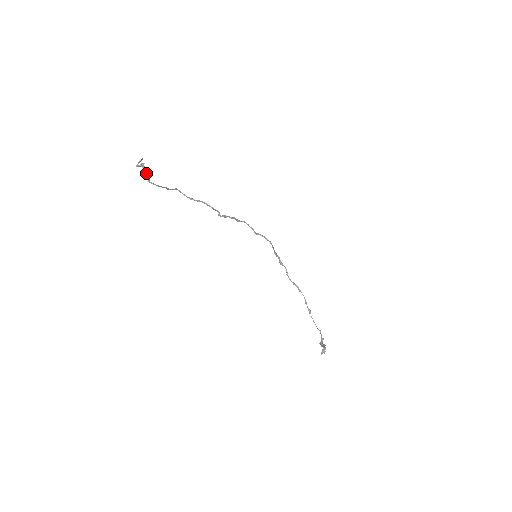
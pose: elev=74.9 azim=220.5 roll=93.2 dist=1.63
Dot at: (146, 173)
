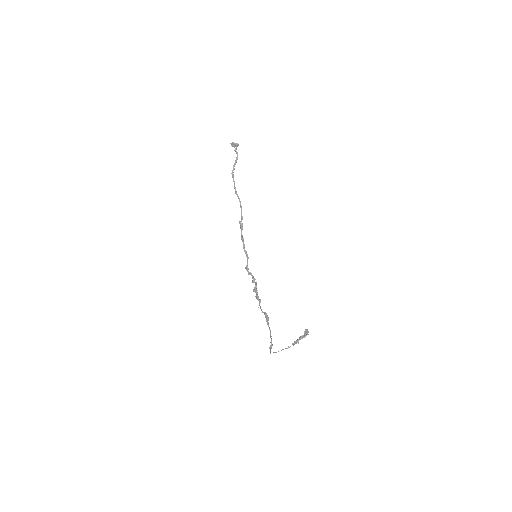
Dot at: occluded
